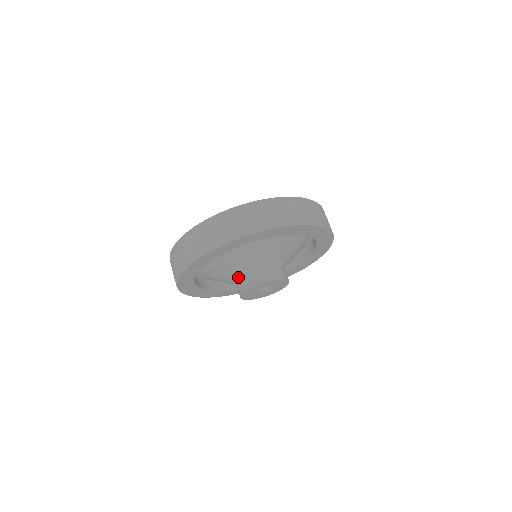
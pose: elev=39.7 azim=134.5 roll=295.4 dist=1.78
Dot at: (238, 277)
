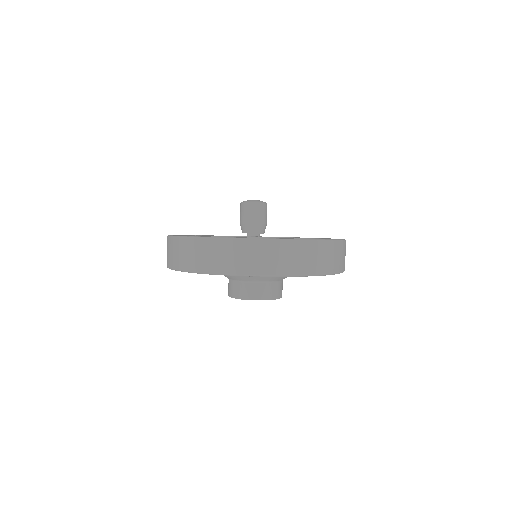
Dot at: (248, 282)
